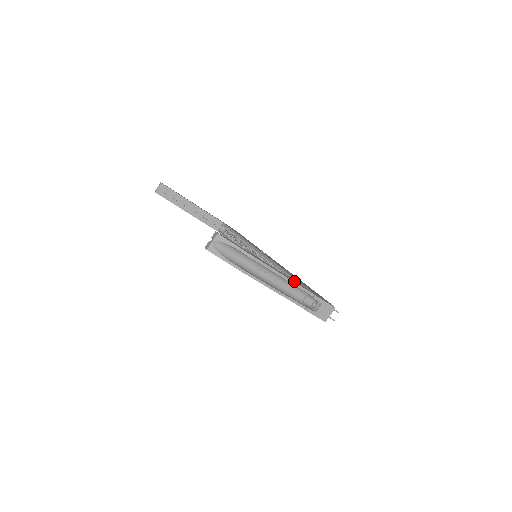
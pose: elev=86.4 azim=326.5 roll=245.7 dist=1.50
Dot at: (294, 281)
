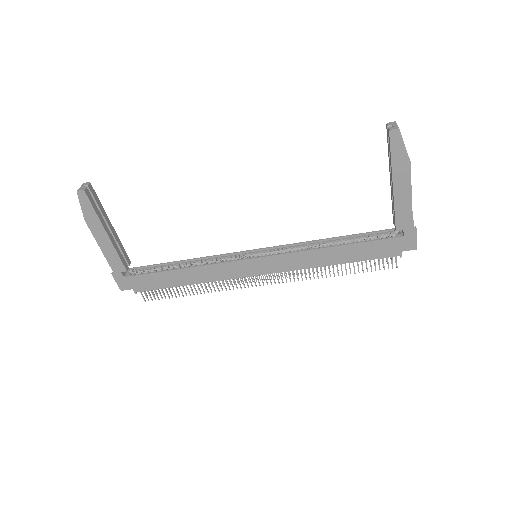
Dot at: occluded
